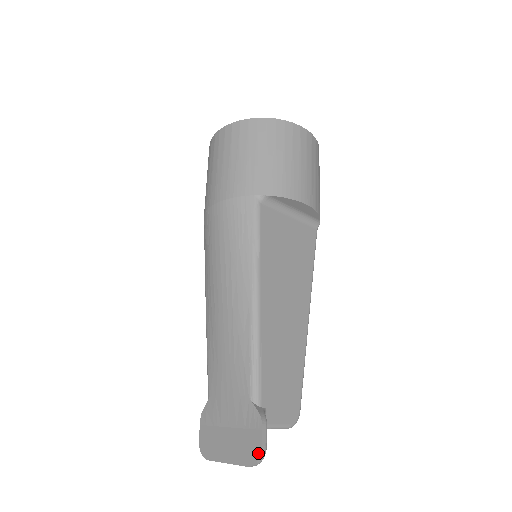
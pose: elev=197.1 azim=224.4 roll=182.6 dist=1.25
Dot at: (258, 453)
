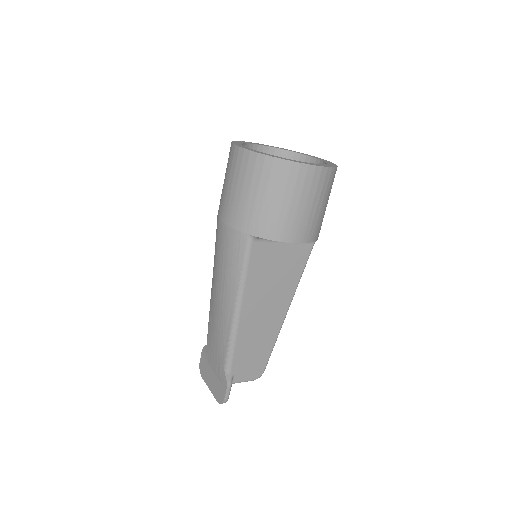
Dot at: (222, 400)
